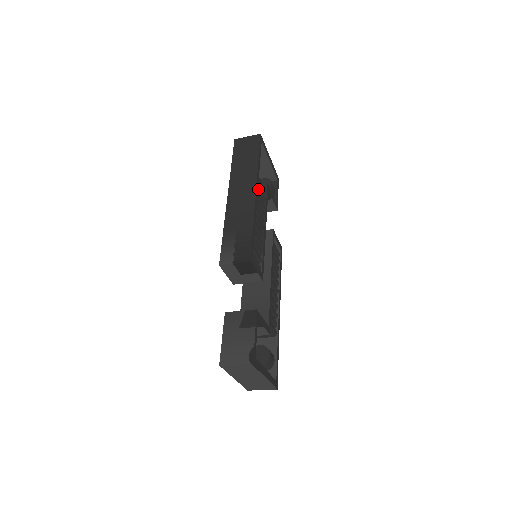
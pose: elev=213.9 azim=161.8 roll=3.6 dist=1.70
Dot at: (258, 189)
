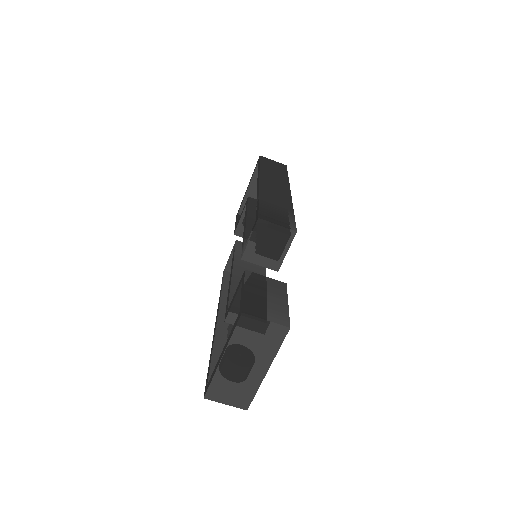
Dot at: occluded
